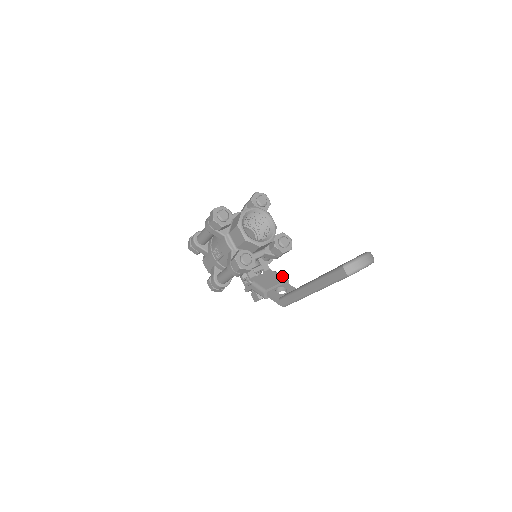
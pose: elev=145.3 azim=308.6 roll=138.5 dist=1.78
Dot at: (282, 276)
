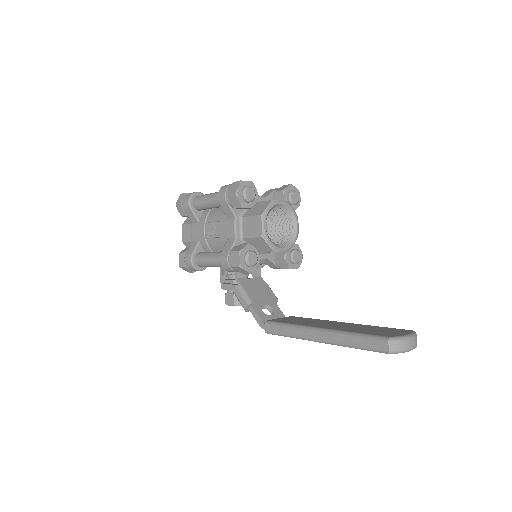
Dot at: occluded
